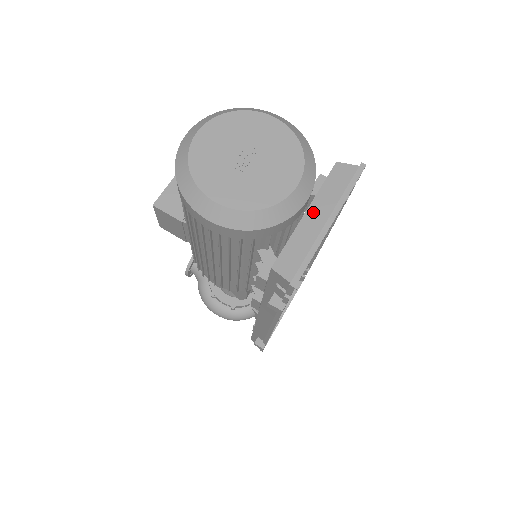
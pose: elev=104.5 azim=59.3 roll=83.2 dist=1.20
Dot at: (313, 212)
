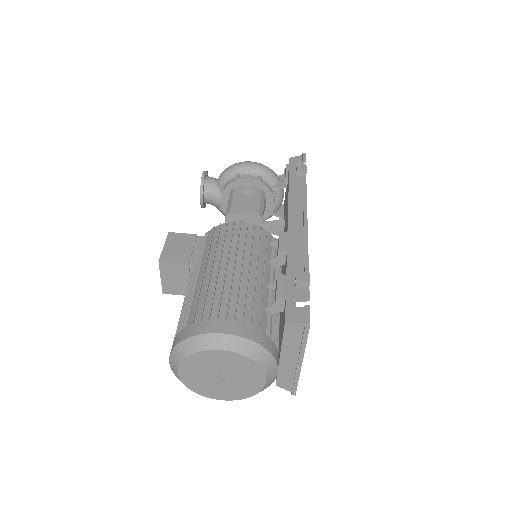
Dot at: (285, 356)
